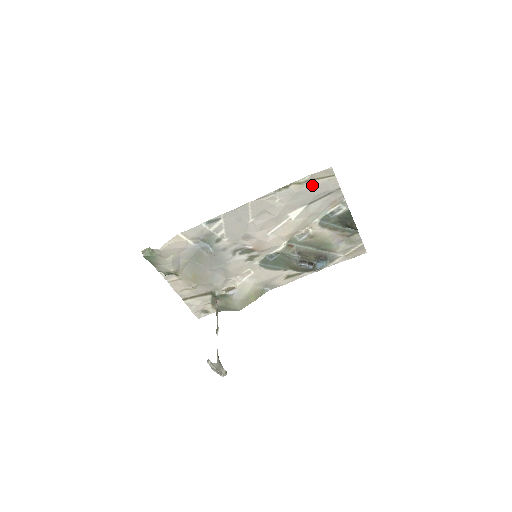
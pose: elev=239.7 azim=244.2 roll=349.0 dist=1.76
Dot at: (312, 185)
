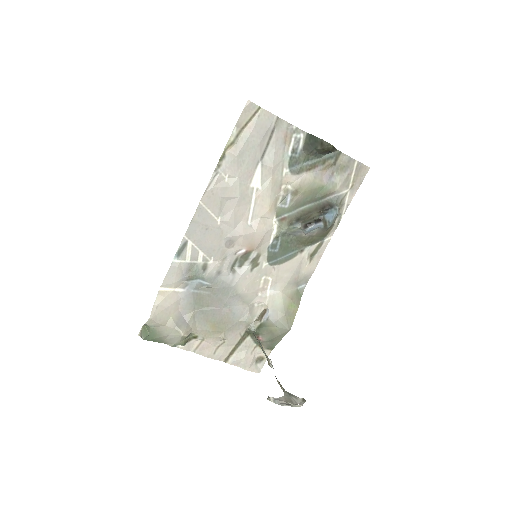
Dot at: (246, 135)
